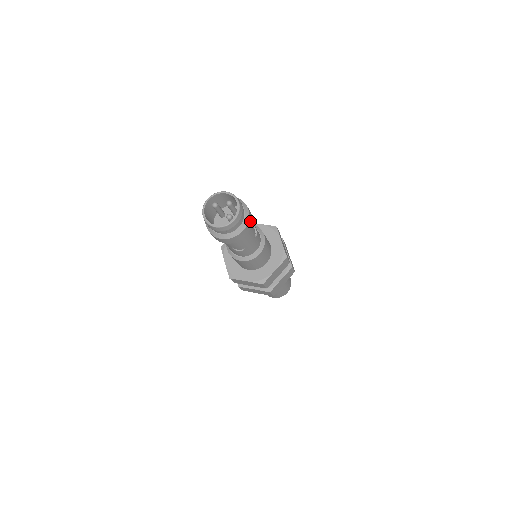
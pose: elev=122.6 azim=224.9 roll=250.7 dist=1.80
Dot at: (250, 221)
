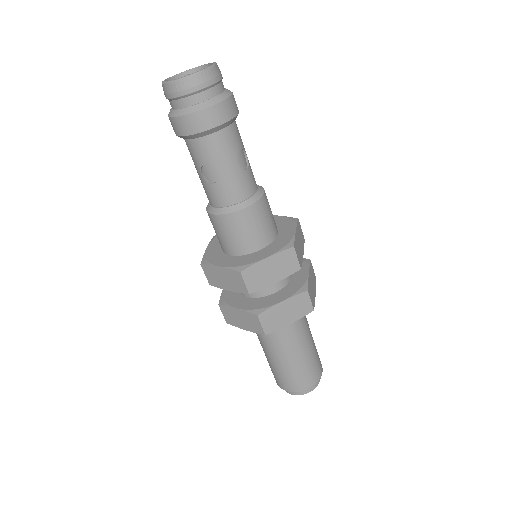
Dot at: (228, 108)
